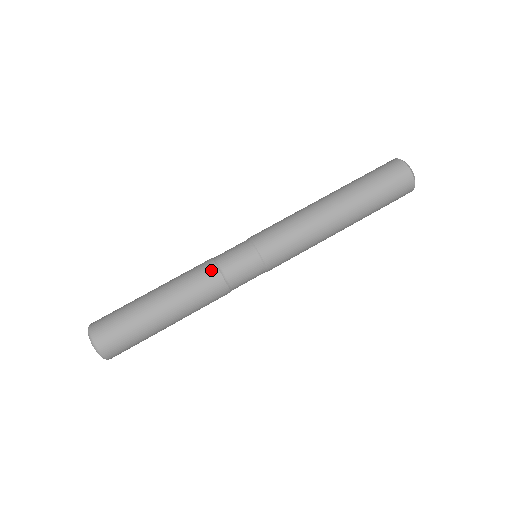
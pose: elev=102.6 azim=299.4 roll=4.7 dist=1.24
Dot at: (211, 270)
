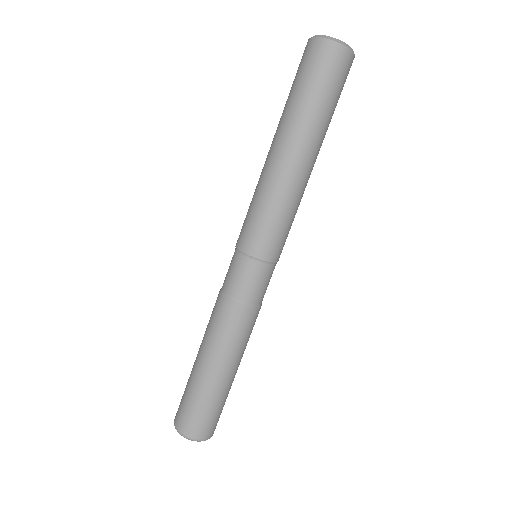
Dot at: (224, 306)
